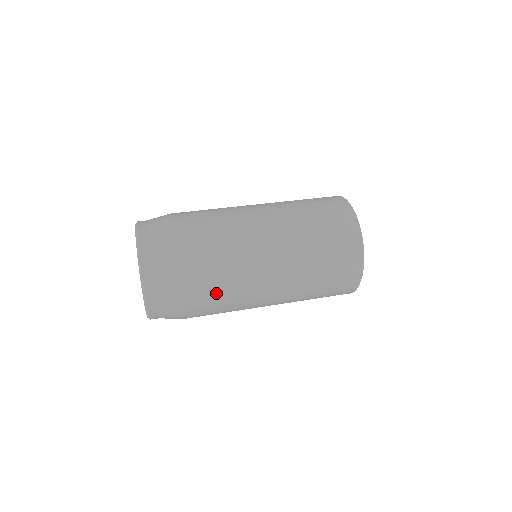
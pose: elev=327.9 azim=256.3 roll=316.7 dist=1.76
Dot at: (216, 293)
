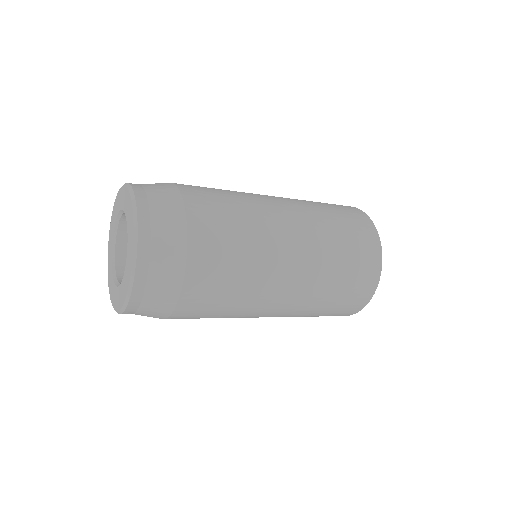
Dot at: (227, 269)
